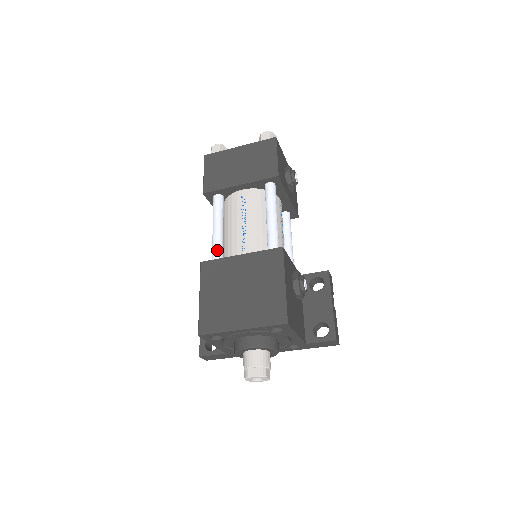
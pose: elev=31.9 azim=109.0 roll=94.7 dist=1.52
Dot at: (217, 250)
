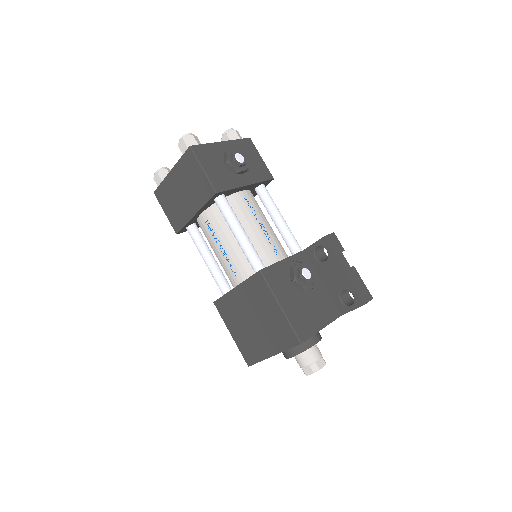
Dot at: (219, 283)
